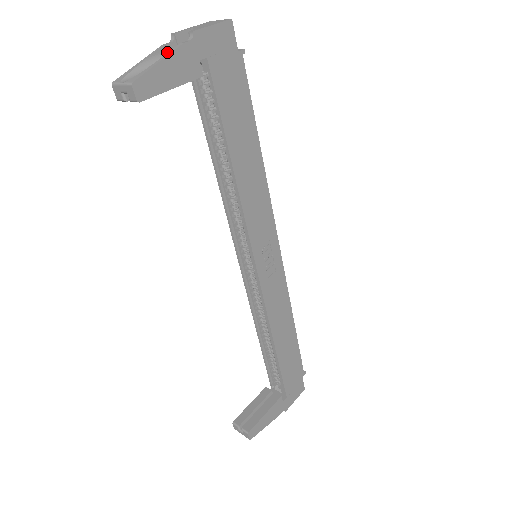
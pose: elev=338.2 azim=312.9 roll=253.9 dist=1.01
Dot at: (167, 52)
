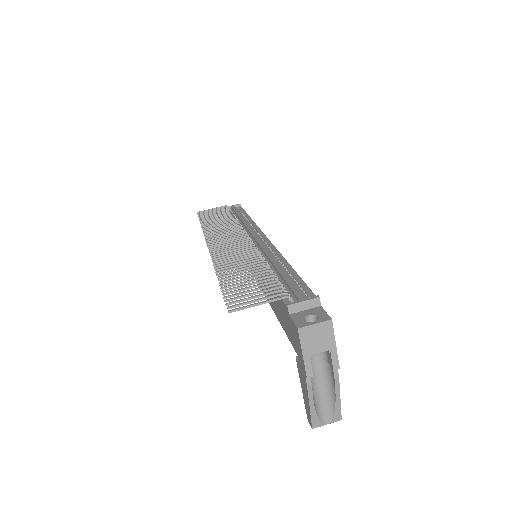
Dot at: (310, 381)
